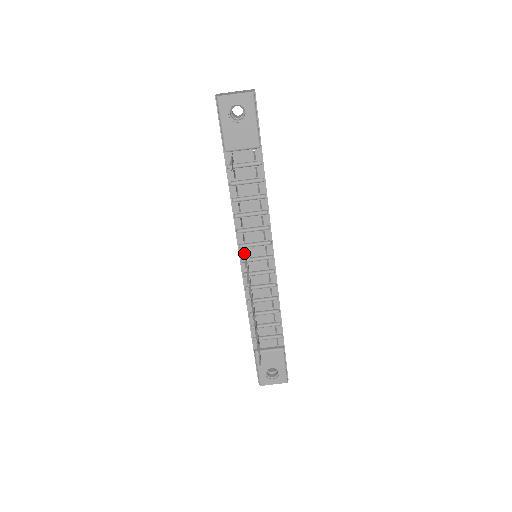
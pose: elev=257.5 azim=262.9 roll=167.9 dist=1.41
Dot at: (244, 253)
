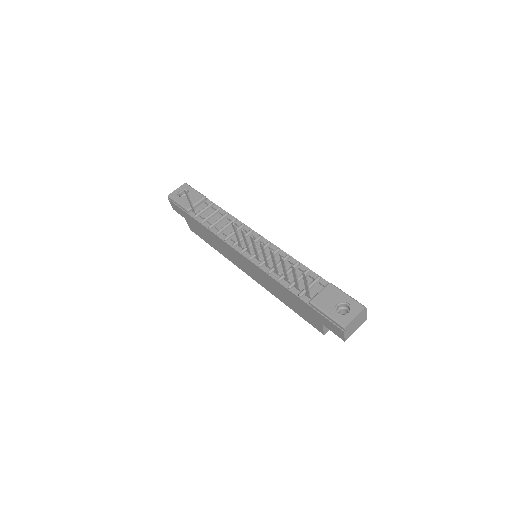
Dot at: (240, 248)
